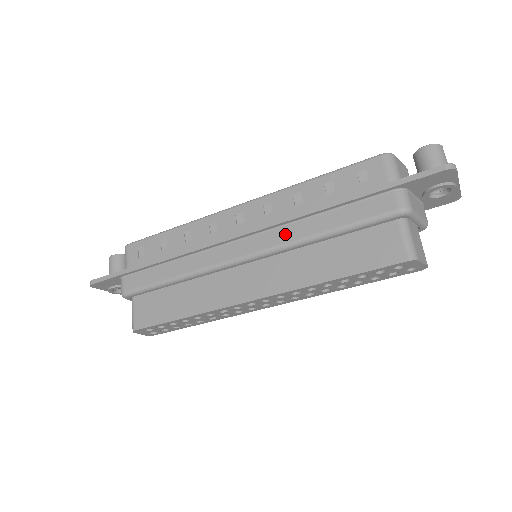
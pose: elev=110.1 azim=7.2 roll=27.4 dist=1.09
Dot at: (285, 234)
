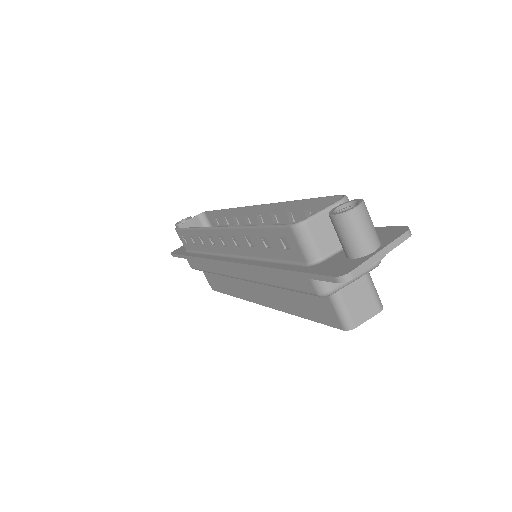
Dot at: (252, 274)
